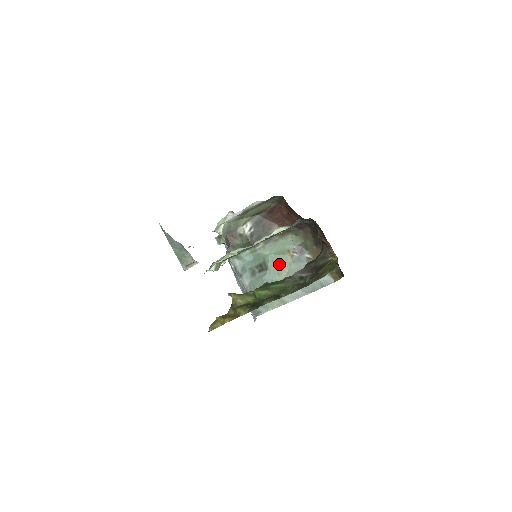
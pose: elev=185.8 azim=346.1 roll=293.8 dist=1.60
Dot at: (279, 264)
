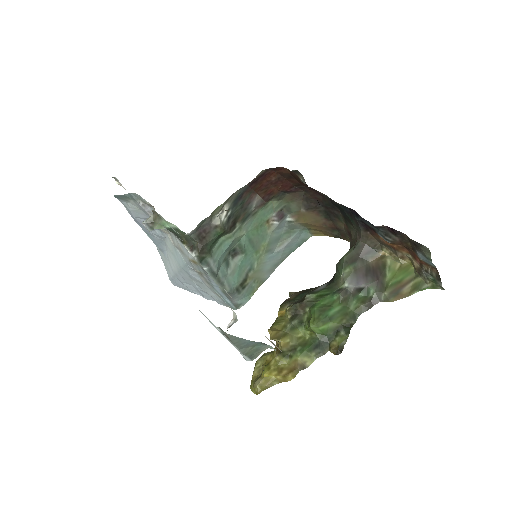
Dot at: (257, 240)
